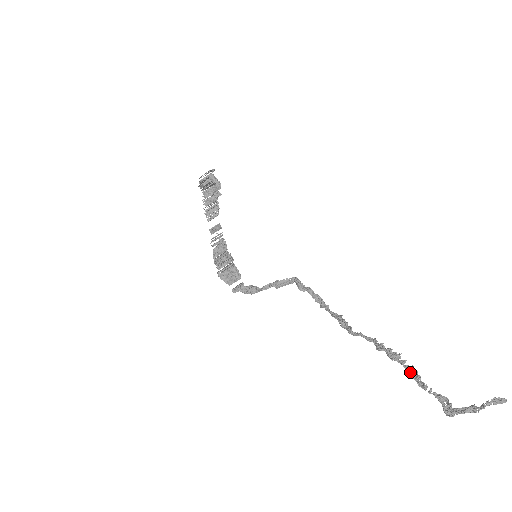
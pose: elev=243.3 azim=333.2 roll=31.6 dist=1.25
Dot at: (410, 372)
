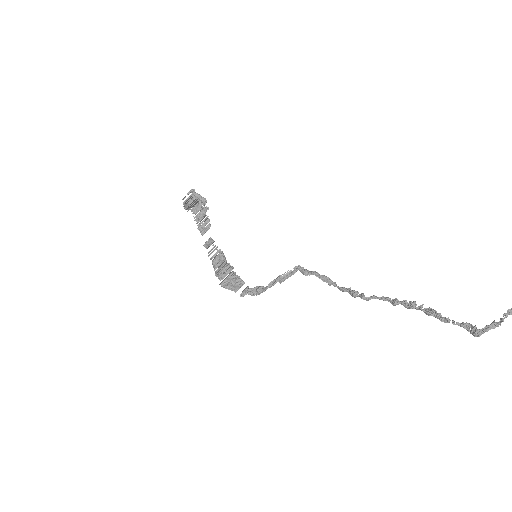
Dot at: (430, 313)
